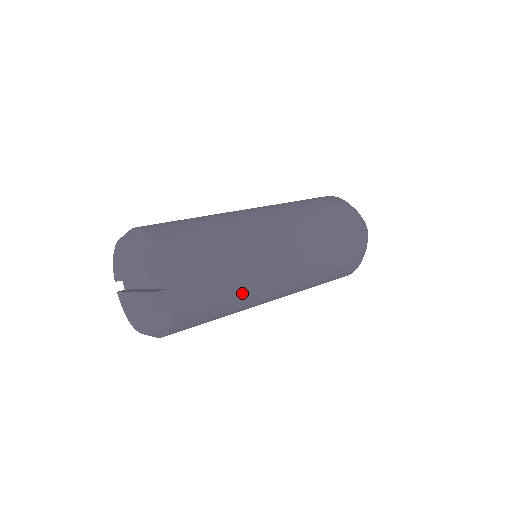
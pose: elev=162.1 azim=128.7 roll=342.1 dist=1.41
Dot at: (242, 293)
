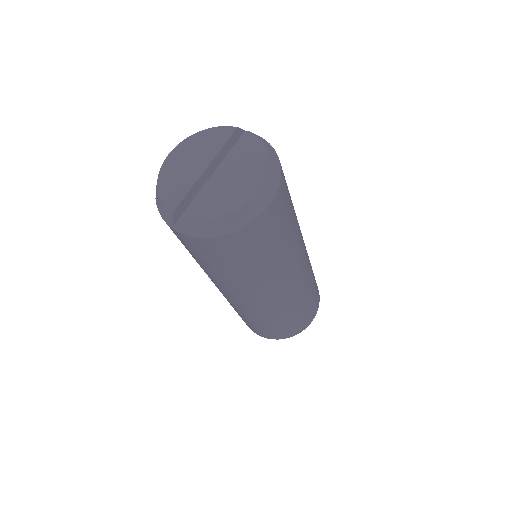
Dot at: occluded
